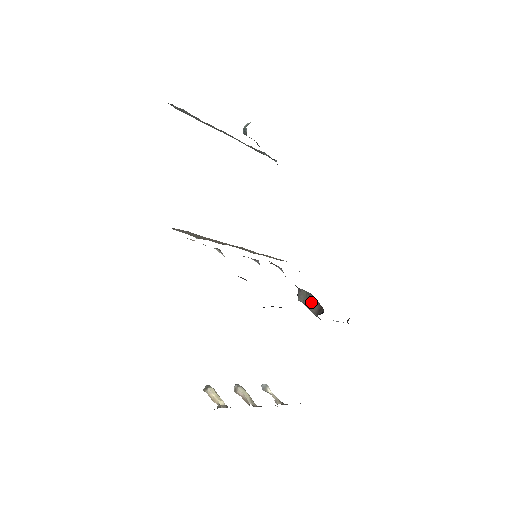
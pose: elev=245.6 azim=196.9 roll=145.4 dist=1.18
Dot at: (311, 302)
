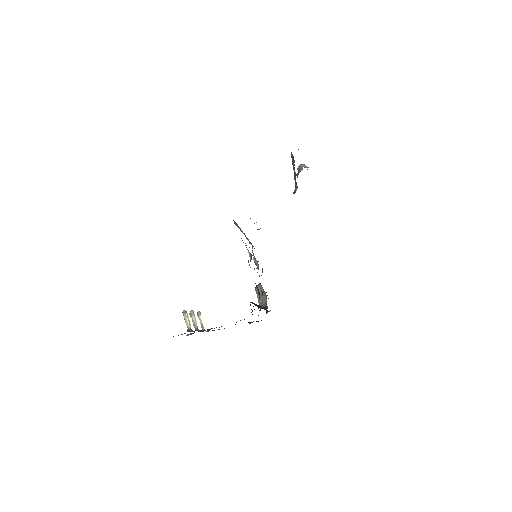
Dot at: (262, 297)
